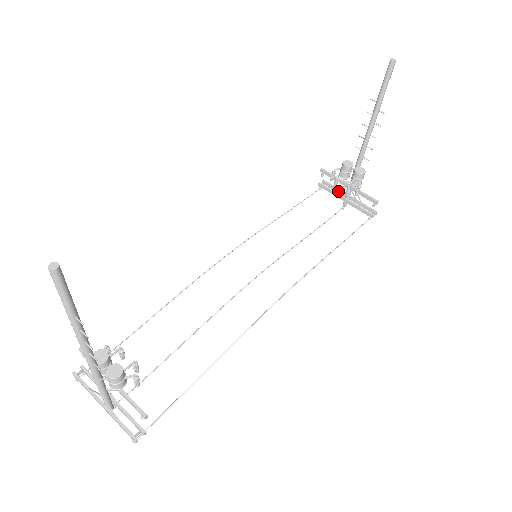
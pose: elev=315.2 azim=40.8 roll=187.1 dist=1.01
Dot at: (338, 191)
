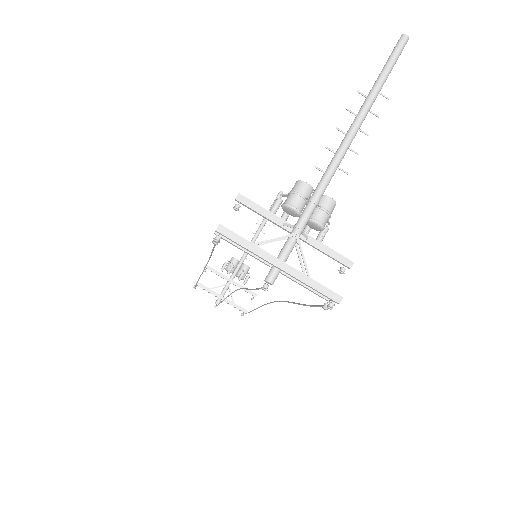
Dot at: (211, 292)
